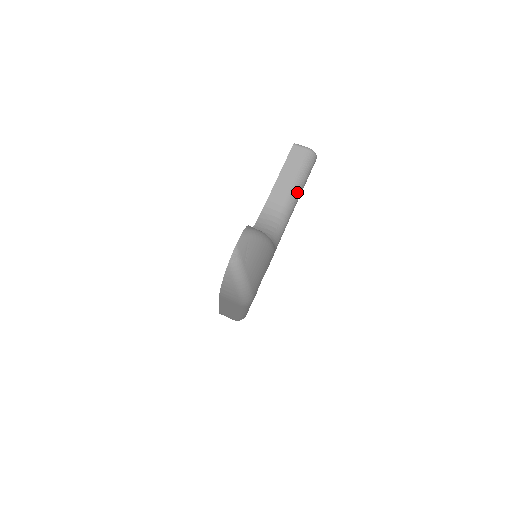
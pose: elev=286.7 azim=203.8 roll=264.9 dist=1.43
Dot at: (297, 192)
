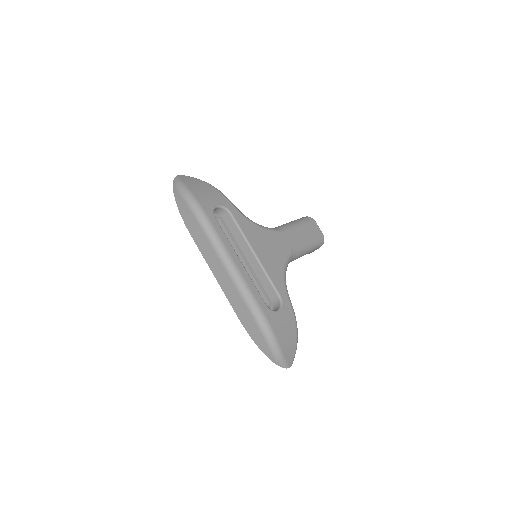
Dot at: (289, 224)
